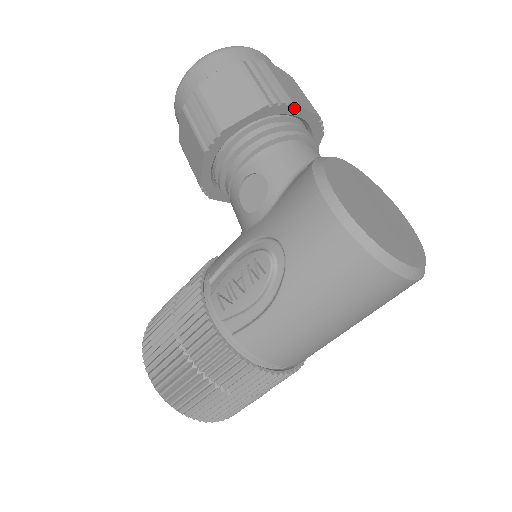
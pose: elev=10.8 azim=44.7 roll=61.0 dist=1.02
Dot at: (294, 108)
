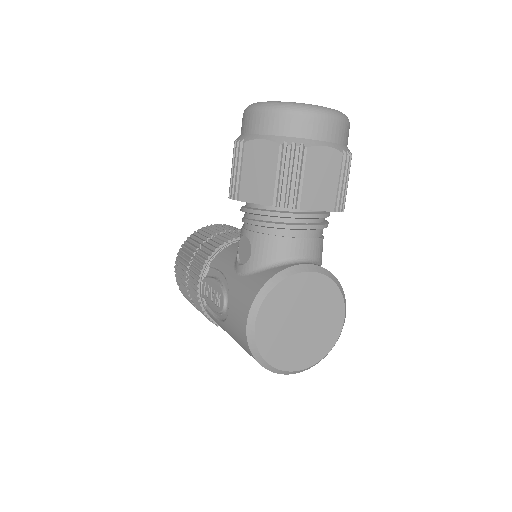
Dot at: (303, 209)
